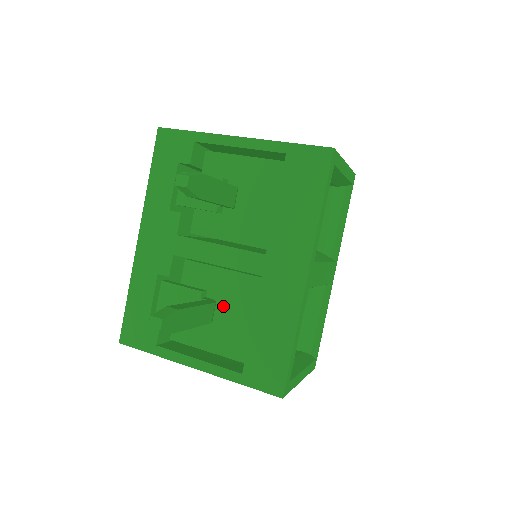
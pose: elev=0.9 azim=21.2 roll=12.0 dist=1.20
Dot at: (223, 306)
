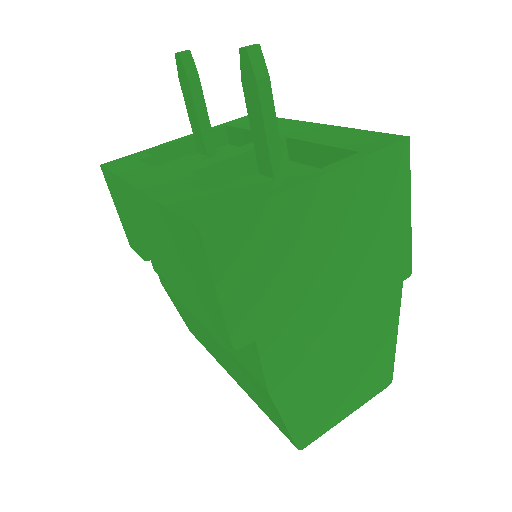
Dot at: occluded
